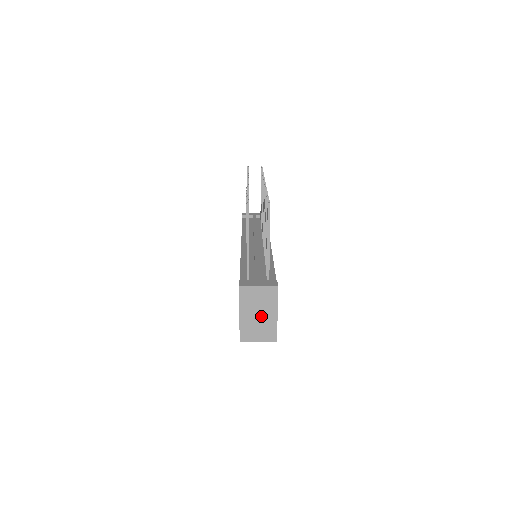
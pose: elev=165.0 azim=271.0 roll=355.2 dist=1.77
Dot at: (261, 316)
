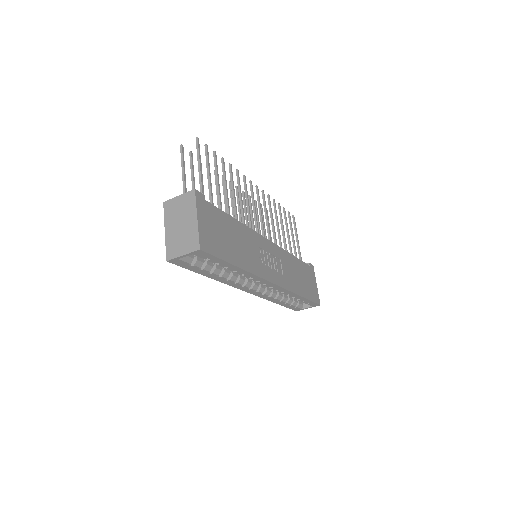
Dot at: (183, 225)
